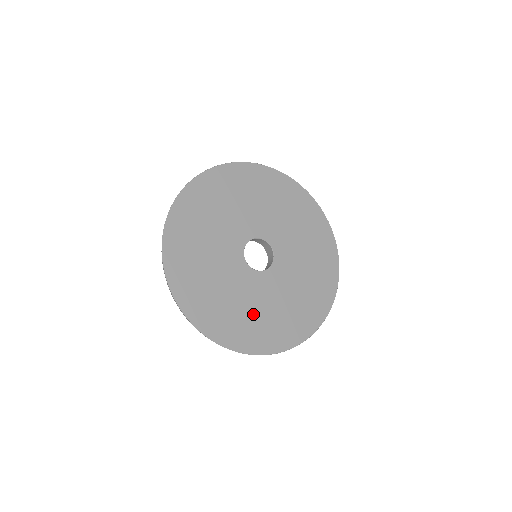
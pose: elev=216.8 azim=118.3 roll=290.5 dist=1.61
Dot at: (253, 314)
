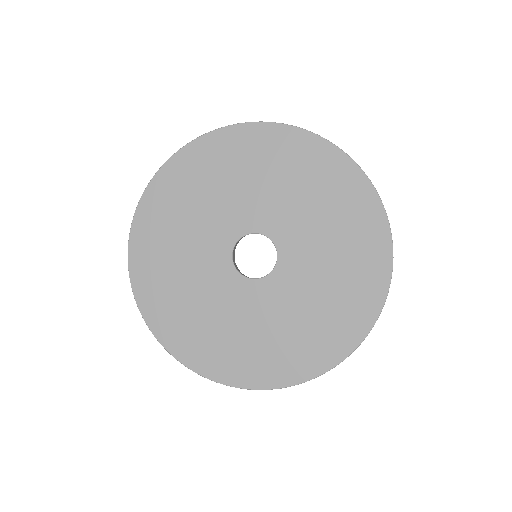
Dot at: (293, 329)
